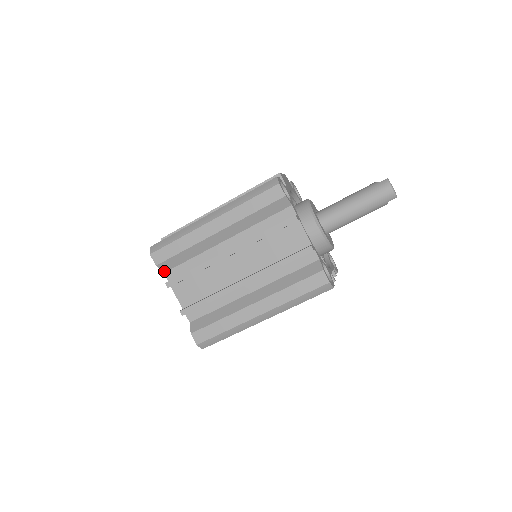
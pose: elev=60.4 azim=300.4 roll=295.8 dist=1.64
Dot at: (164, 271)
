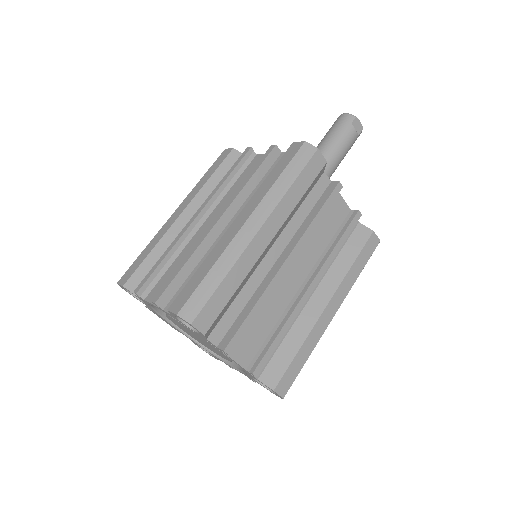
Dot at: occluded
